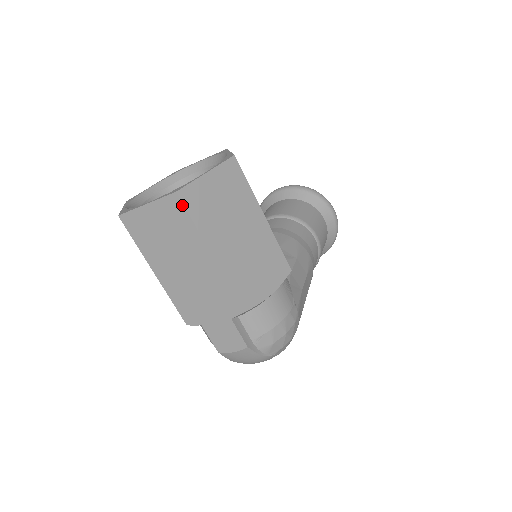
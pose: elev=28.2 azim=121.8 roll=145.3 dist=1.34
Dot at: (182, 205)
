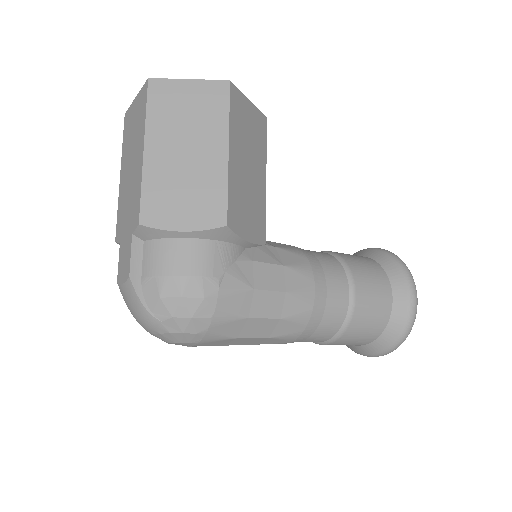
Dot at: (147, 92)
